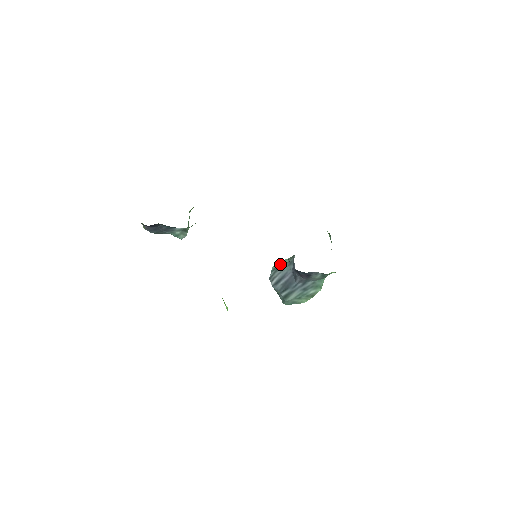
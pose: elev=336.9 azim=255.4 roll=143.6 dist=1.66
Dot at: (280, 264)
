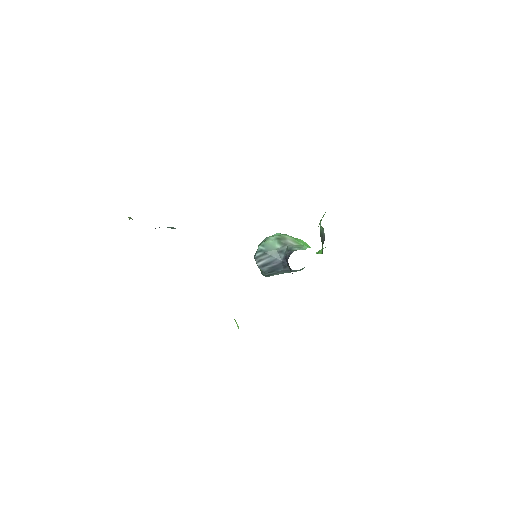
Dot at: (268, 247)
